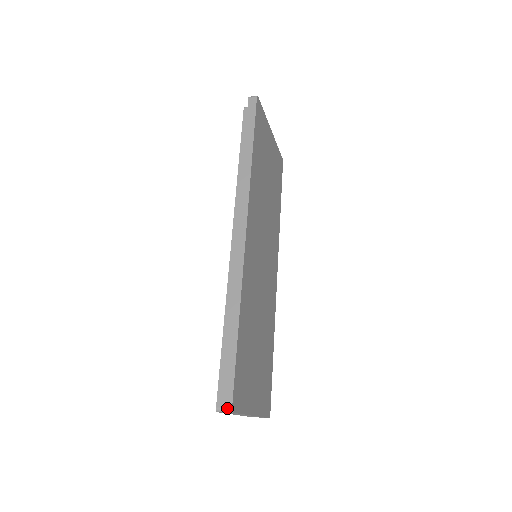
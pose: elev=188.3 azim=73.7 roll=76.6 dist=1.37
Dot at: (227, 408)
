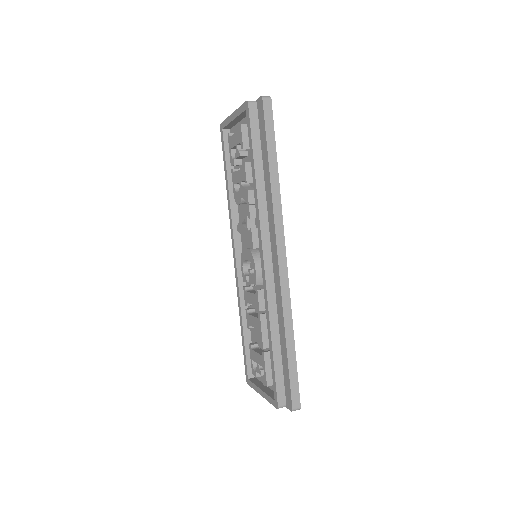
Dot at: (297, 408)
